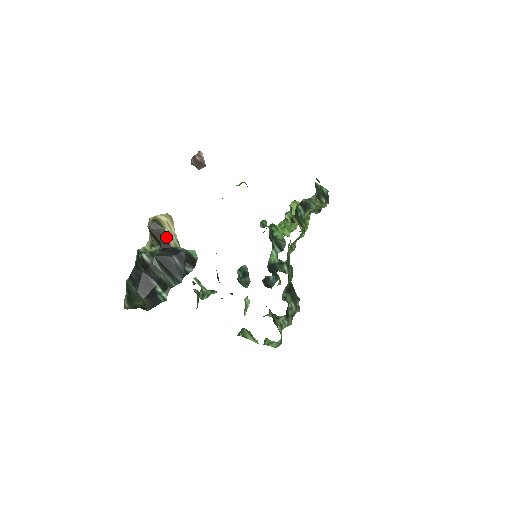
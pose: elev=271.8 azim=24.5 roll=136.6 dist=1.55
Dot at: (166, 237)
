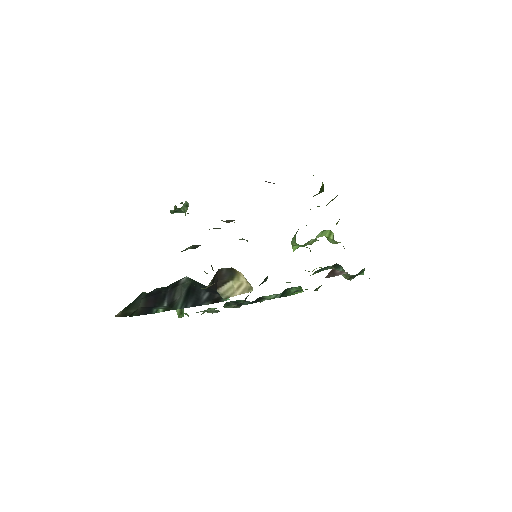
Dot at: (223, 284)
